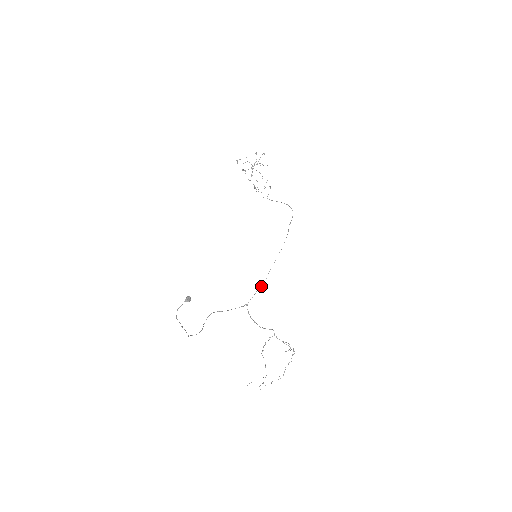
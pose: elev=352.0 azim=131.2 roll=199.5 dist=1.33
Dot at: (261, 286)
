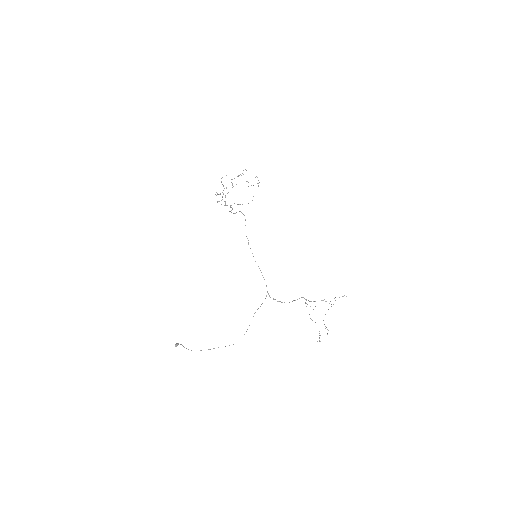
Dot at: occluded
